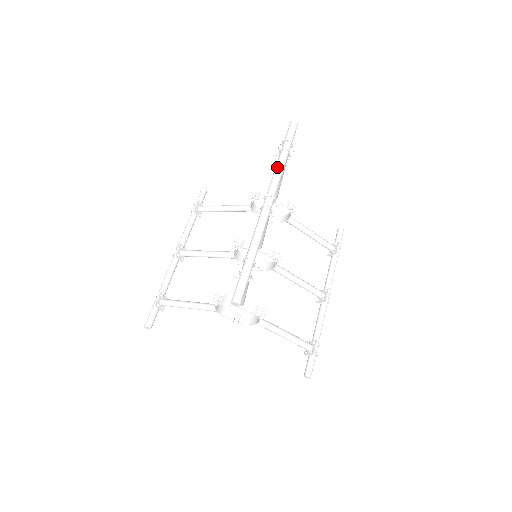
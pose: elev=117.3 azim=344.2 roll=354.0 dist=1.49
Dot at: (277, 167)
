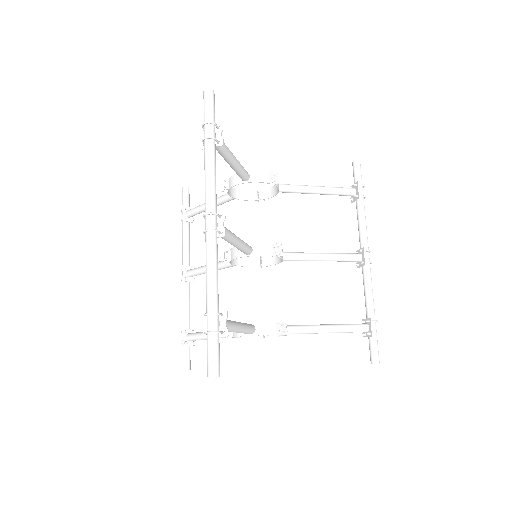
Dot at: (205, 169)
